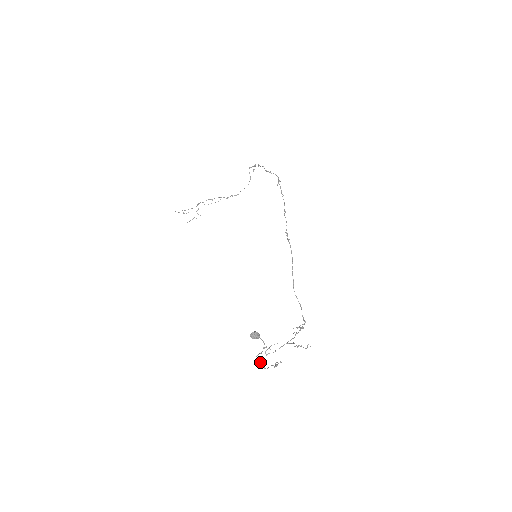
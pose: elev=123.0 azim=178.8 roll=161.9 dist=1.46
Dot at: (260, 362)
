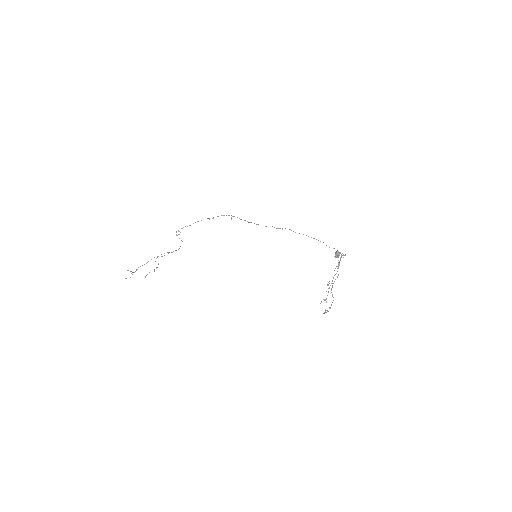
Dot at: (332, 294)
